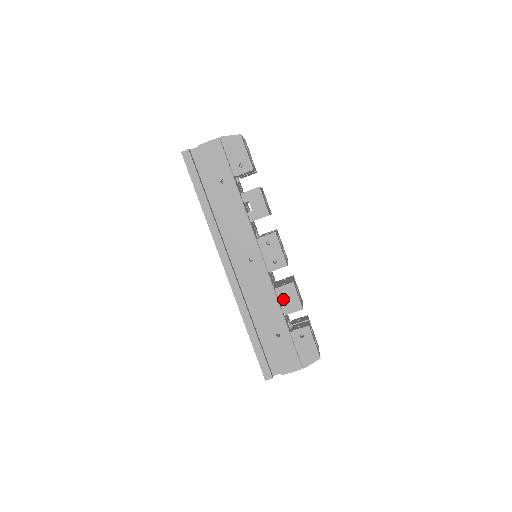
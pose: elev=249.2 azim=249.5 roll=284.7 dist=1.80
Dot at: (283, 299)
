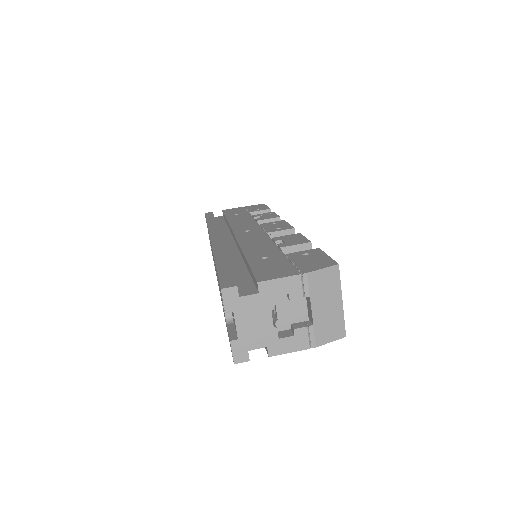
Dot at: occluded
